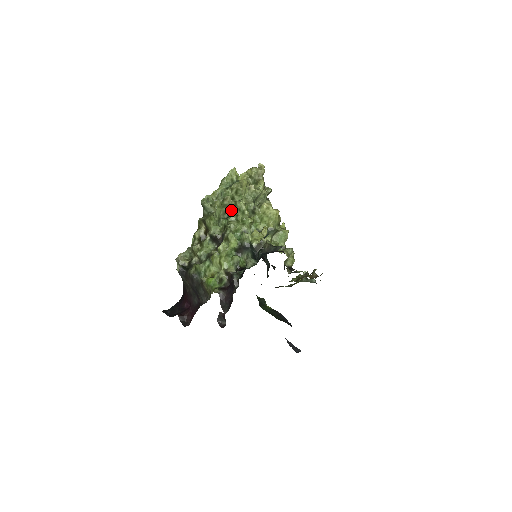
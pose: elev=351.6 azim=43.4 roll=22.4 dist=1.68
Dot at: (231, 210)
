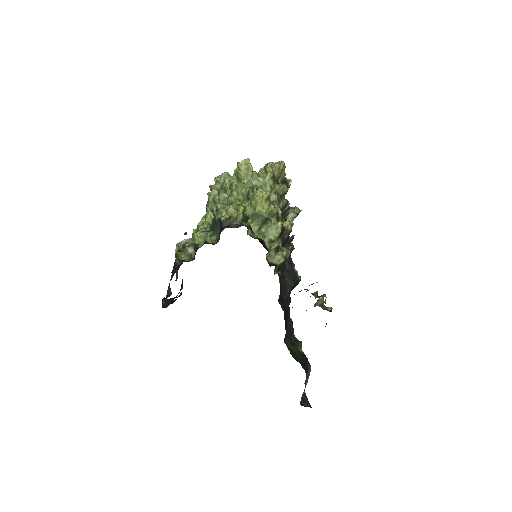
Dot at: occluded
